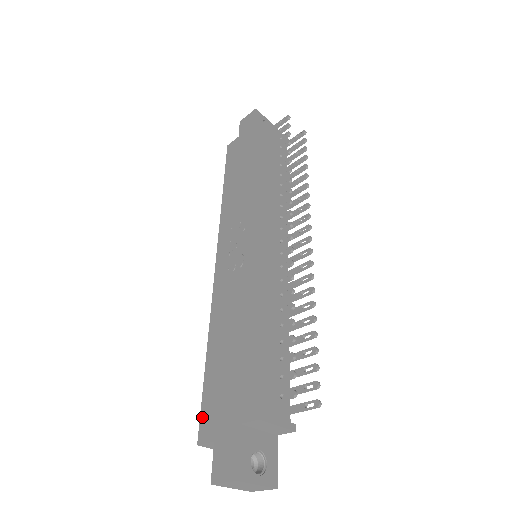
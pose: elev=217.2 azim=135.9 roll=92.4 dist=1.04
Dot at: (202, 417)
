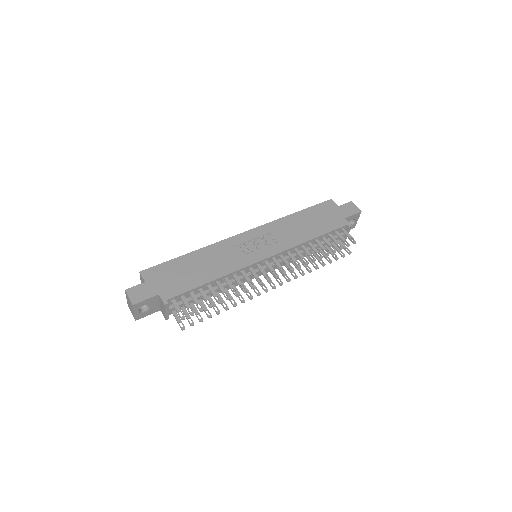
Dot at: (154, 268)
